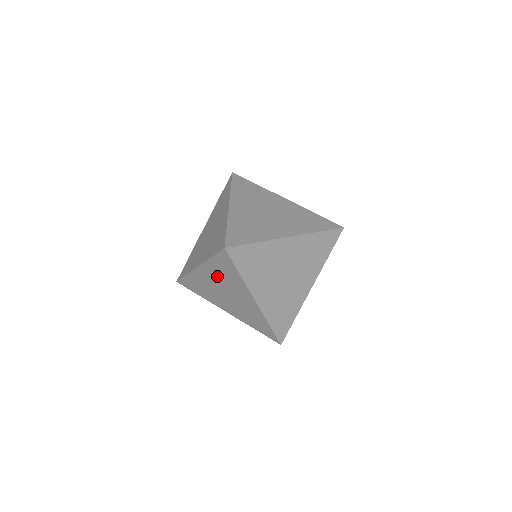
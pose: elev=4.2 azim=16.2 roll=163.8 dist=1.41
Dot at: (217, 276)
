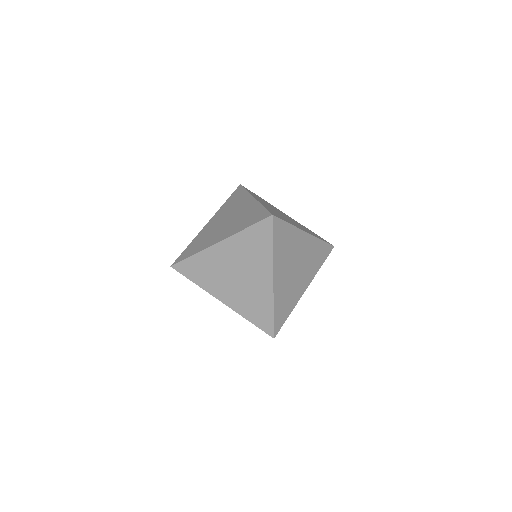
Dot at: occluded
